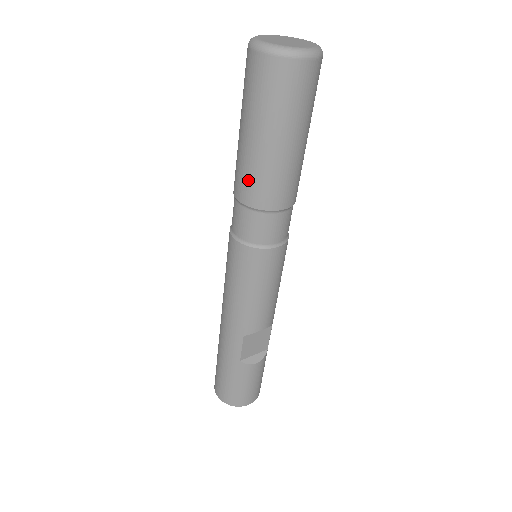
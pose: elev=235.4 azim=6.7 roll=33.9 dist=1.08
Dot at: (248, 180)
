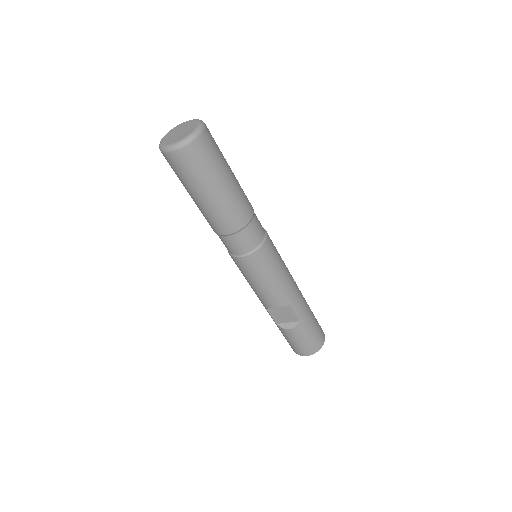
Dot at: occluded
